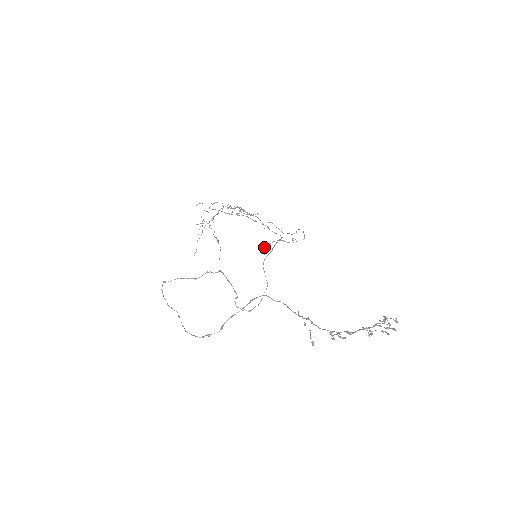
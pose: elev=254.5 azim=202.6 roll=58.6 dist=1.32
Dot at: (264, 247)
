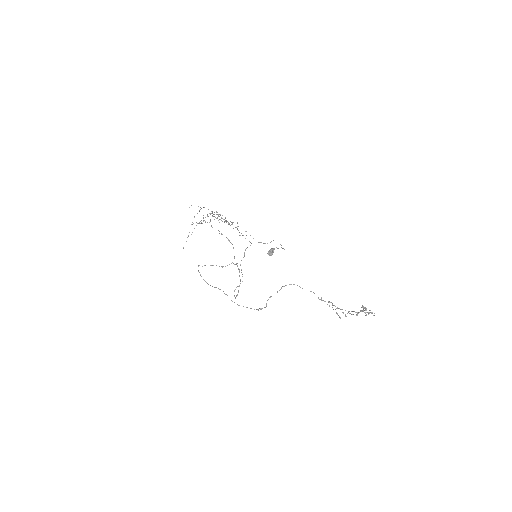
Dot at: (271, 250)
